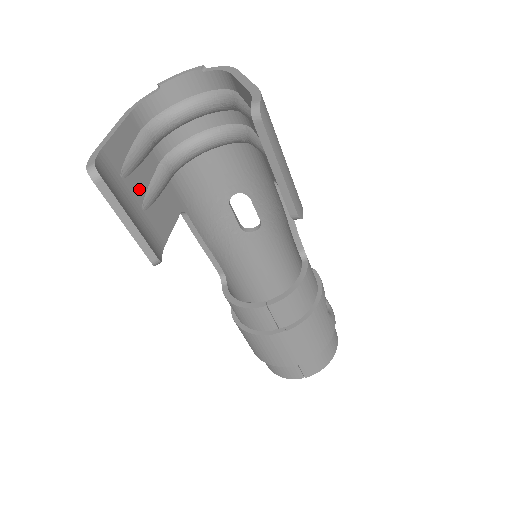
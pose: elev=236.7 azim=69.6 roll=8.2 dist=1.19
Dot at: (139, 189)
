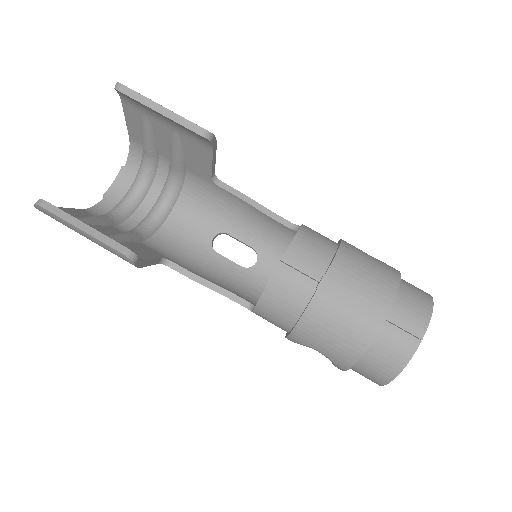
Dot at: occluded
